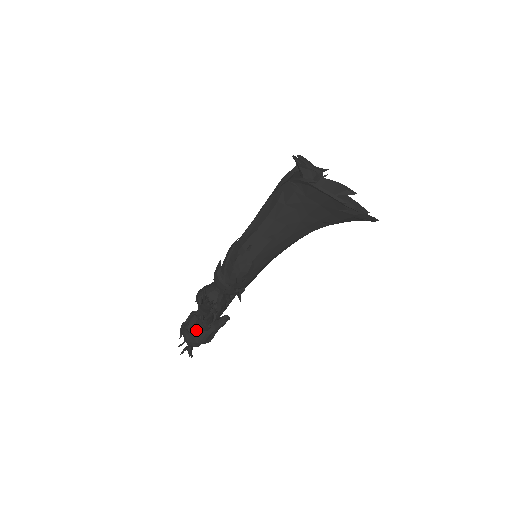
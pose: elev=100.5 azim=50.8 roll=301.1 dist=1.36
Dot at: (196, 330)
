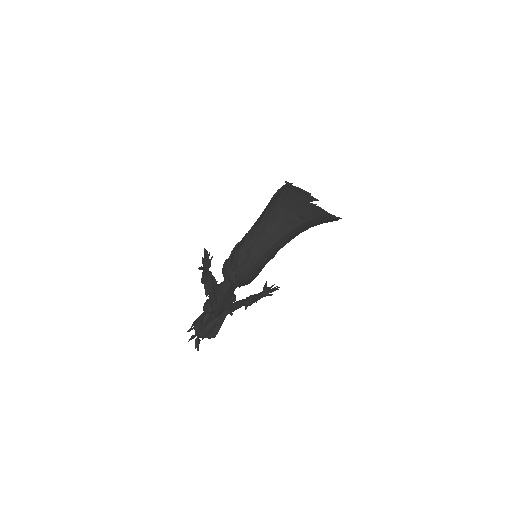
Dot at: (204, 317)
